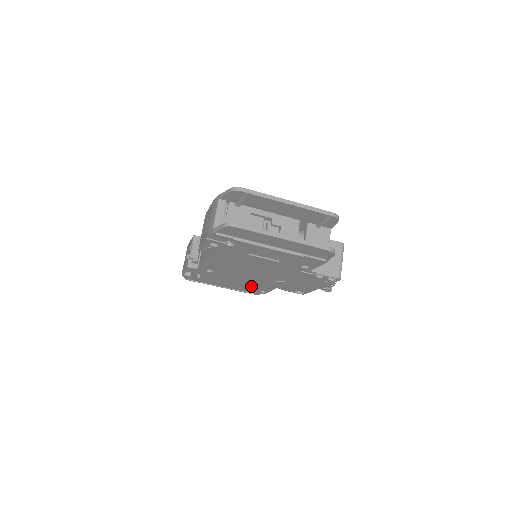
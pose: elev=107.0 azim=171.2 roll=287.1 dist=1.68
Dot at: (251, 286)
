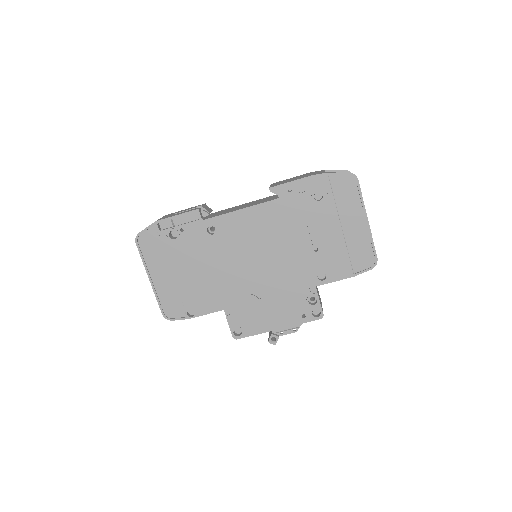
Dot at: (201, 290)
